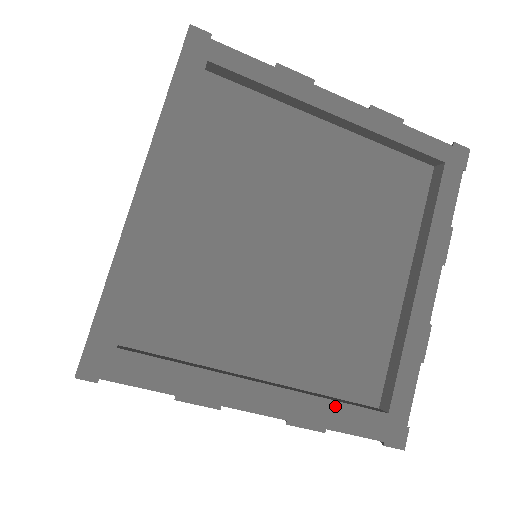
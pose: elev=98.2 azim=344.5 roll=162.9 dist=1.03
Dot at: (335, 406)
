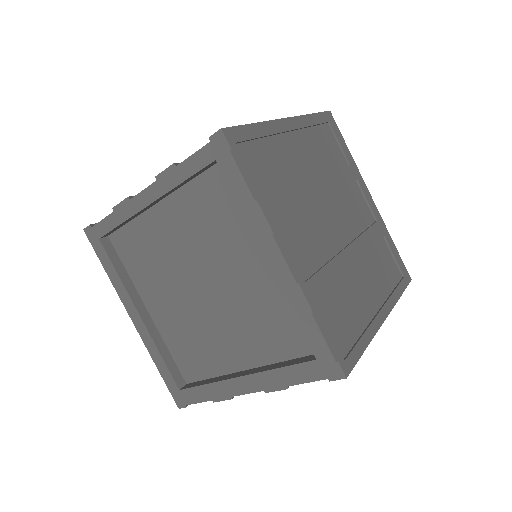
Dot at: (281, 371)
